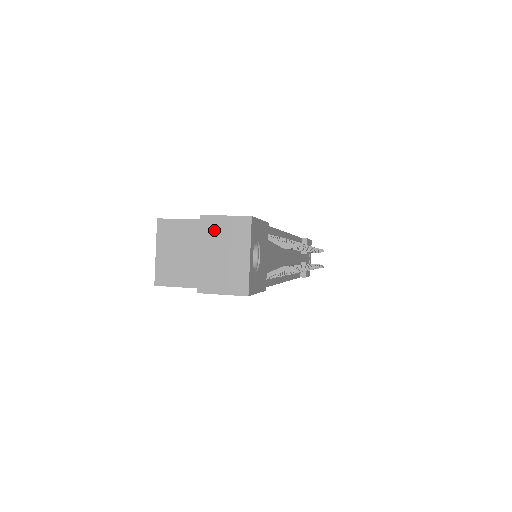
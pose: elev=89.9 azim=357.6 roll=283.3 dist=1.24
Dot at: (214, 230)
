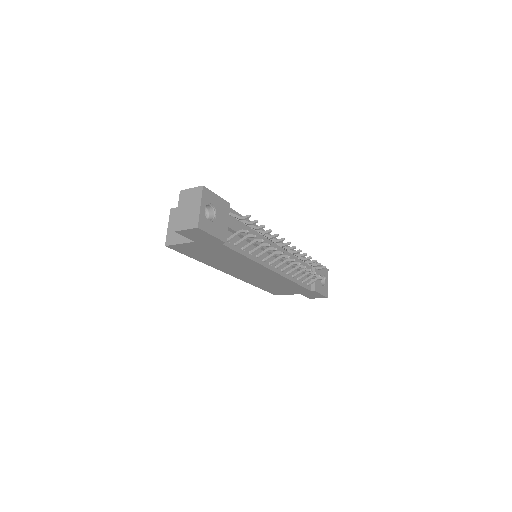
Dot at: (185, 197)
